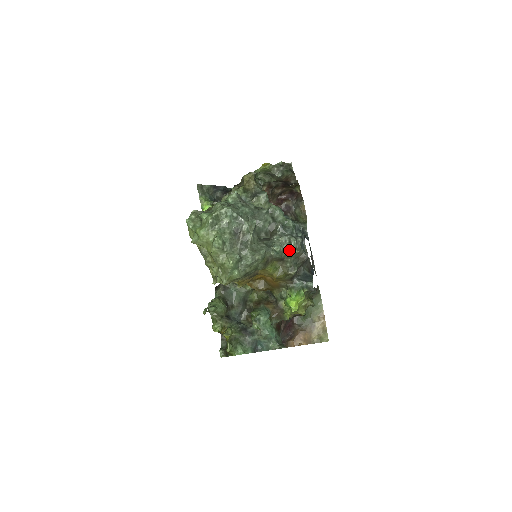
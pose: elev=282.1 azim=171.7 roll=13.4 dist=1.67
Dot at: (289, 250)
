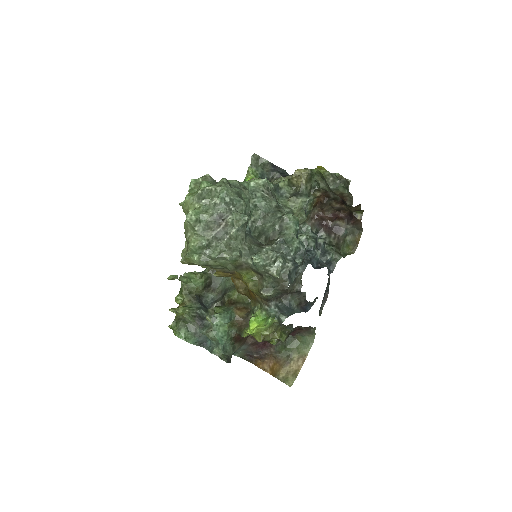
Dot at: (268, 269)
